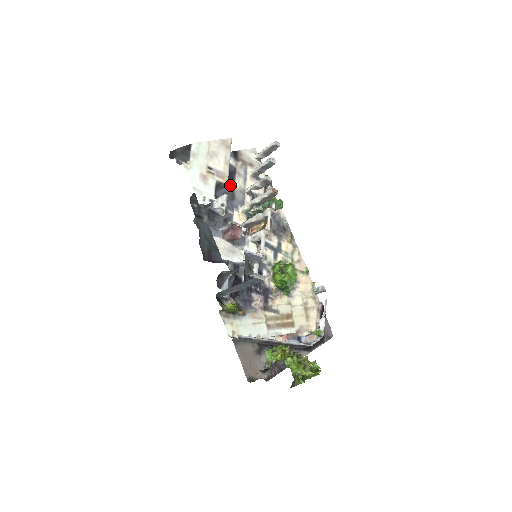
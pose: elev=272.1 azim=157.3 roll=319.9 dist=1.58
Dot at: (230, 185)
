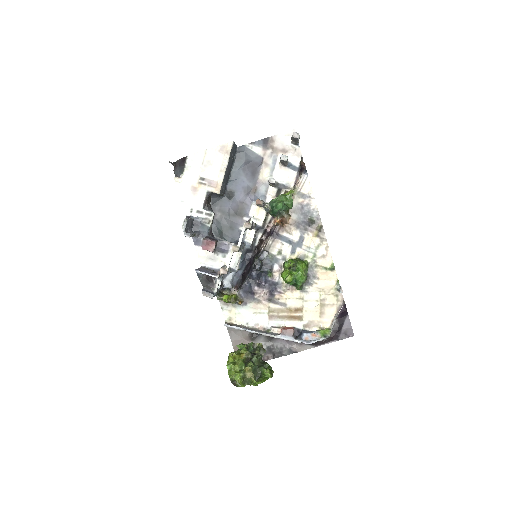
Dot at: (252, 178)
